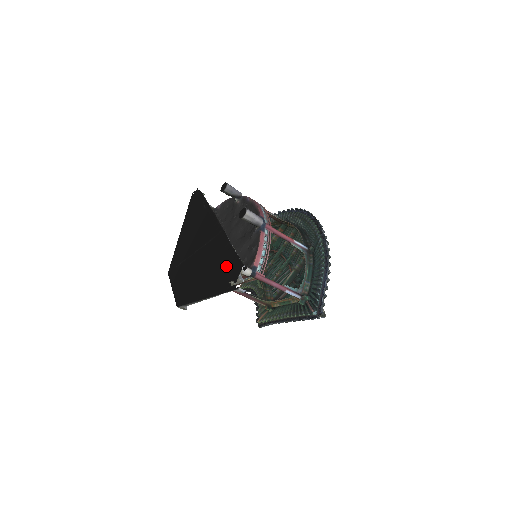
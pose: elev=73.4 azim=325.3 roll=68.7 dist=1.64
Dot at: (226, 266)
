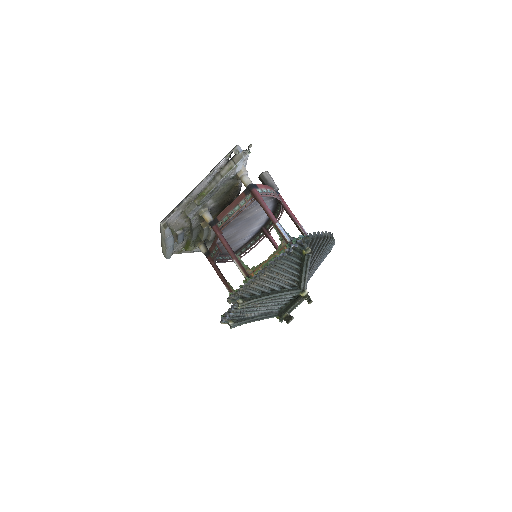
Dot at: occluded
